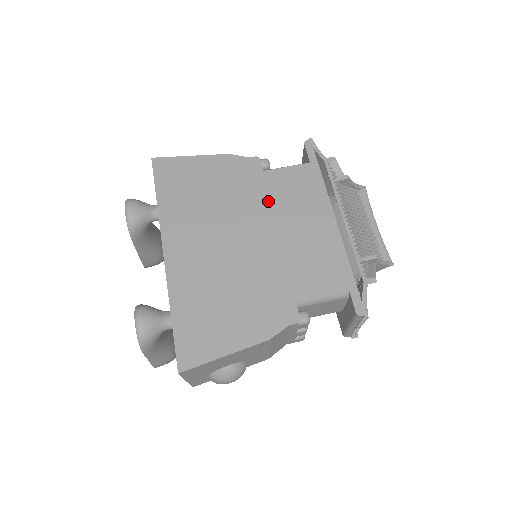
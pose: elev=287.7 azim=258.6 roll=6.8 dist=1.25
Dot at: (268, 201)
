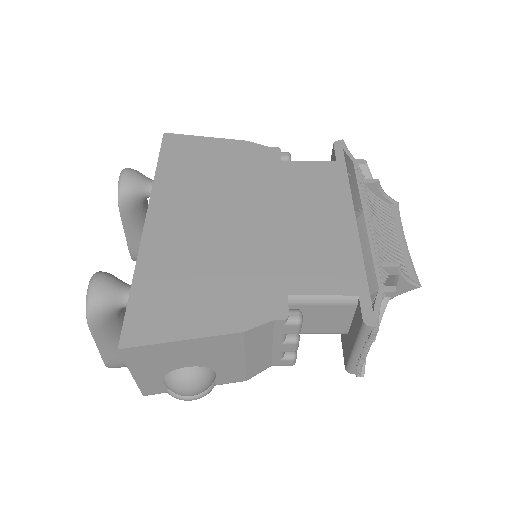
Dot at: (280, 189)
